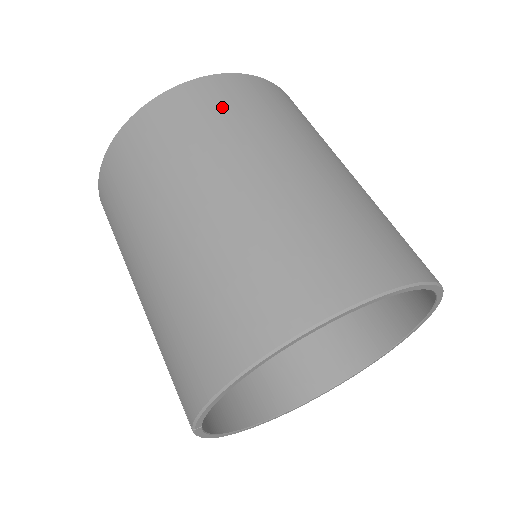
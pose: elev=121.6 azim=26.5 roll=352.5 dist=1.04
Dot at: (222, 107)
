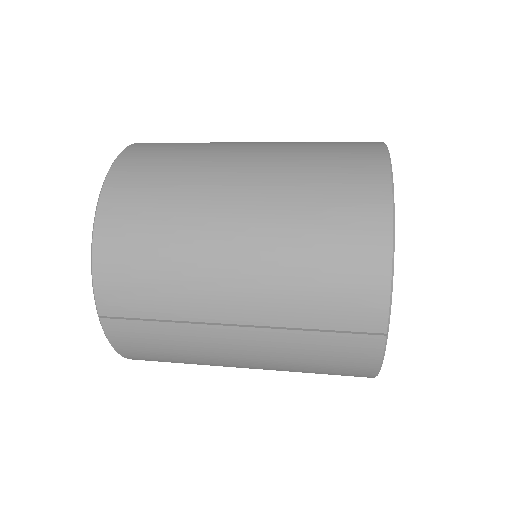
Dot at: (167, 150)
